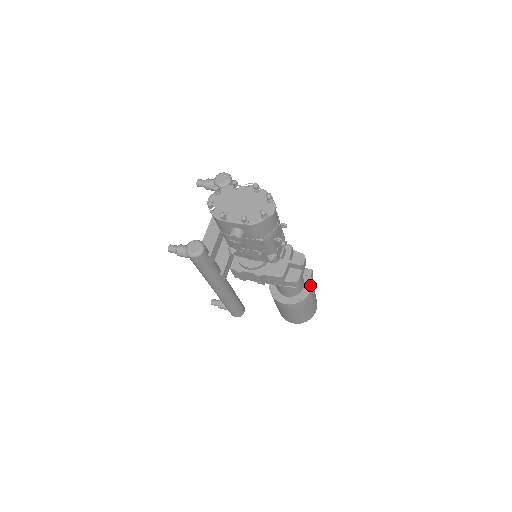
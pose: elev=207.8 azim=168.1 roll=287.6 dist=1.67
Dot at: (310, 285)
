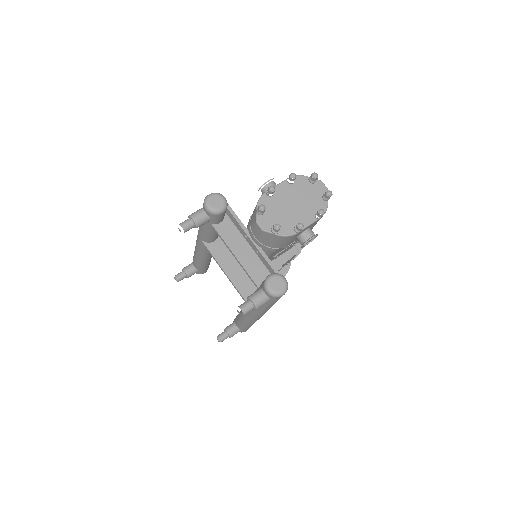
Dot at: occluded
